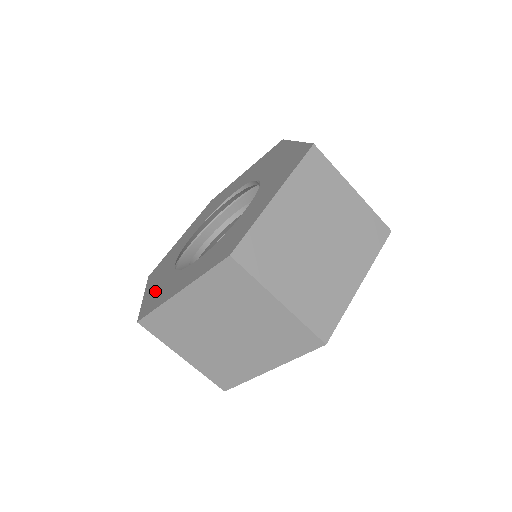
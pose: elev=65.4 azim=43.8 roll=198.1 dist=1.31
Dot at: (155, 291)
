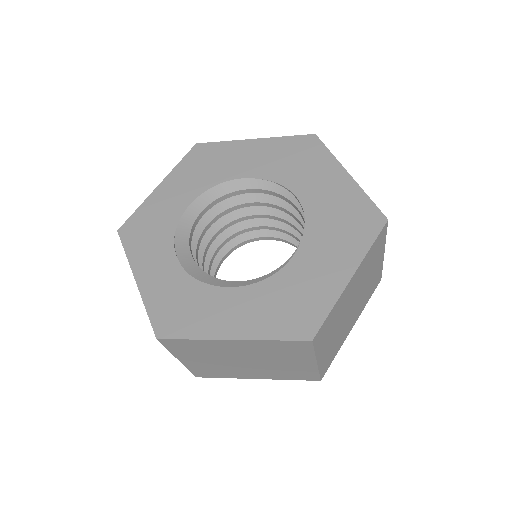
Dot at: (156, 211)
